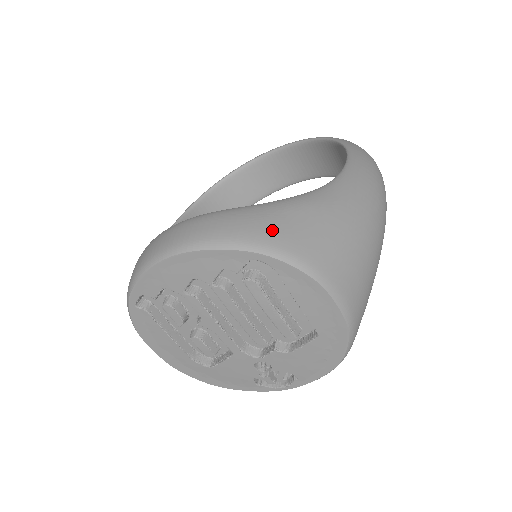
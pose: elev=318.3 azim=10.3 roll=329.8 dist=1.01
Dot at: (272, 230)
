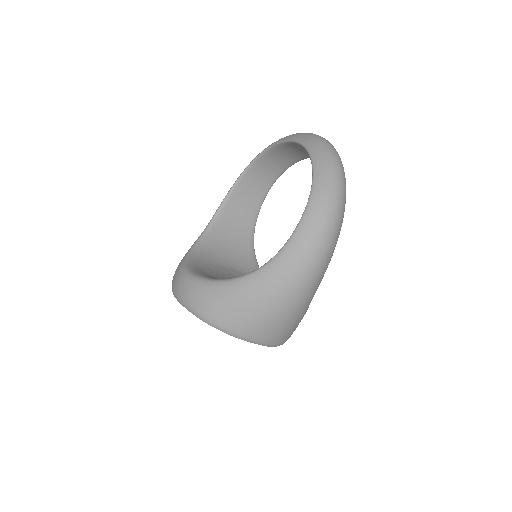
Dot at: (210, 310)
